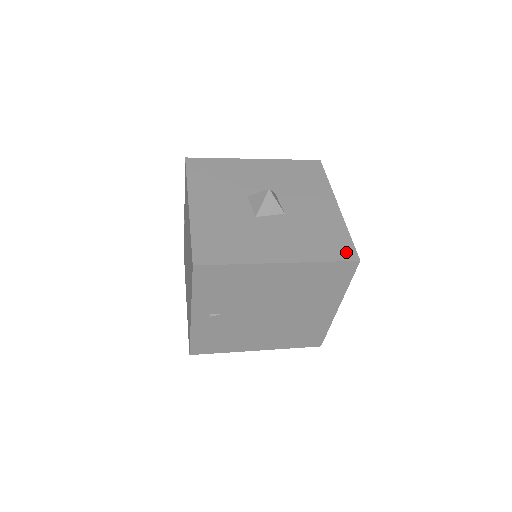
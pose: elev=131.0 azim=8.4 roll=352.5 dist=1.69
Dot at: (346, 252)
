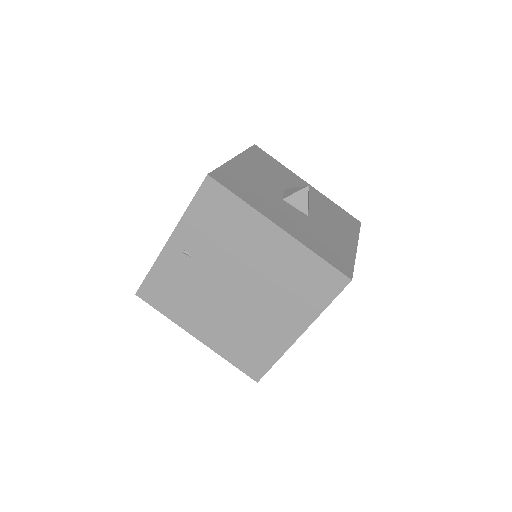
Dot at: (343, 267)
